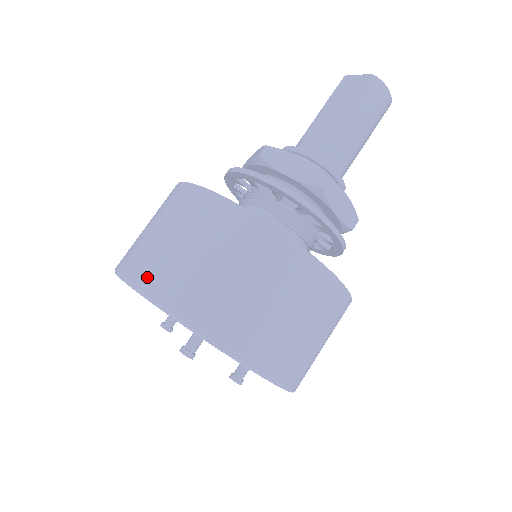
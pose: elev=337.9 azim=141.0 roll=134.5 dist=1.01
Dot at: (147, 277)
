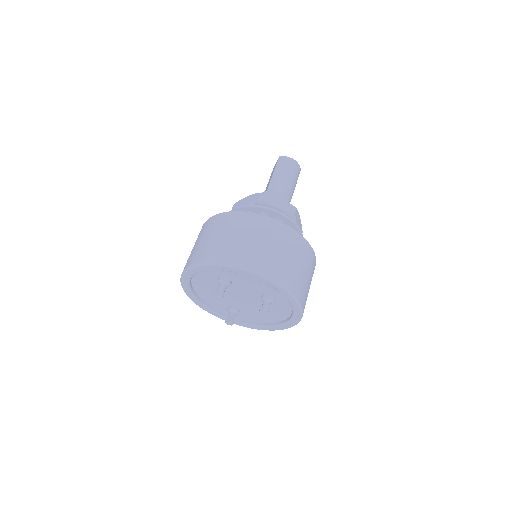
Dot at: (186, 265)
